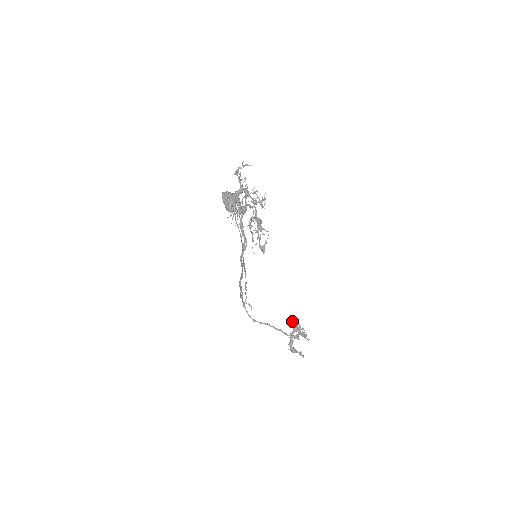
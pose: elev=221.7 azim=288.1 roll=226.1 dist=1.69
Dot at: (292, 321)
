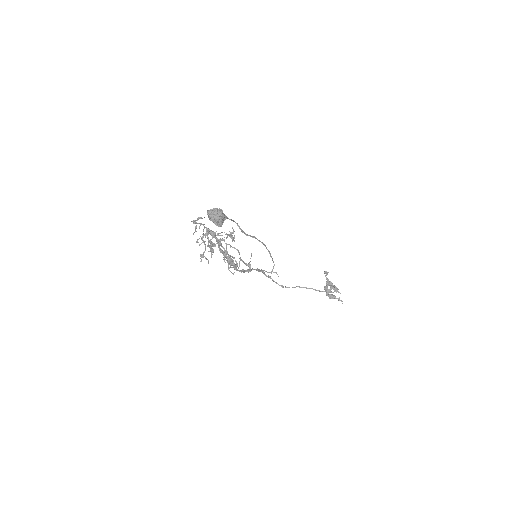
Dot at: (326, 275)
